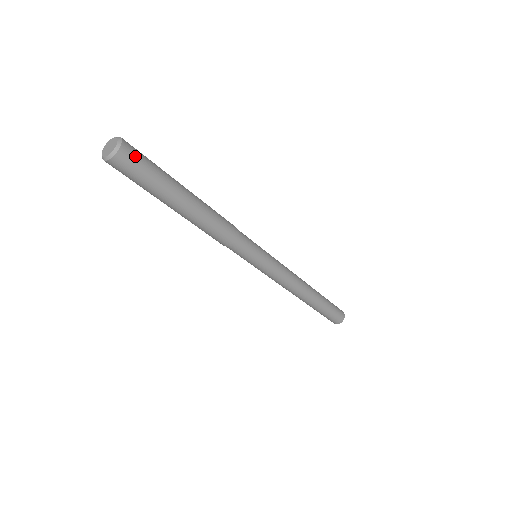
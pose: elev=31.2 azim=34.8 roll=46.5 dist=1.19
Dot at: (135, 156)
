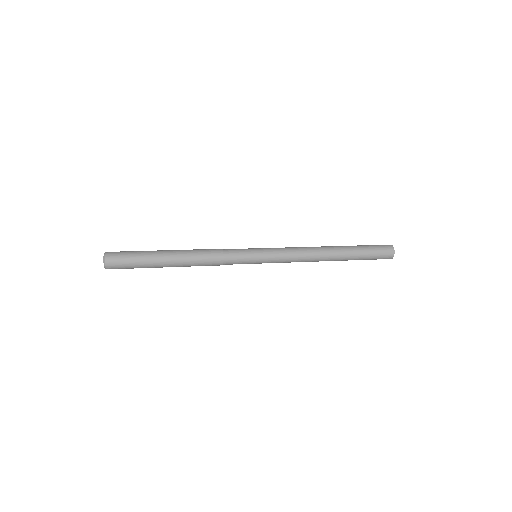
Dot at: (117, 255)
